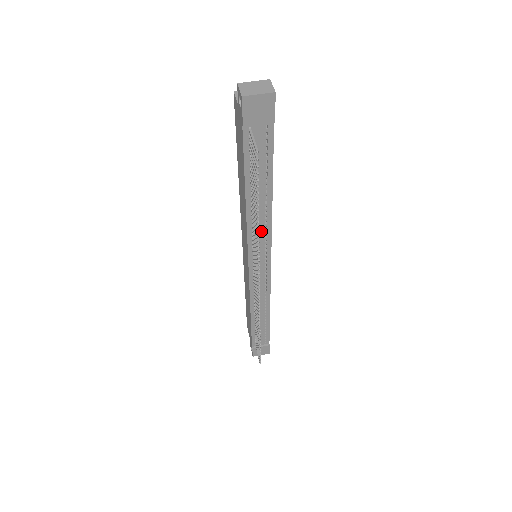
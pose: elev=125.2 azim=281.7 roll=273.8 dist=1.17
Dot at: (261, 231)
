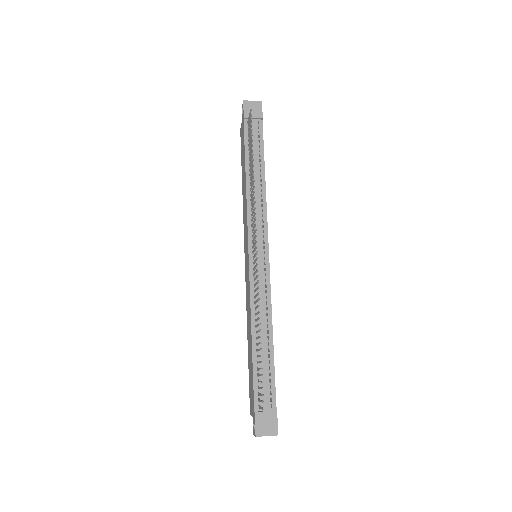
Dot at: (258, 209)
